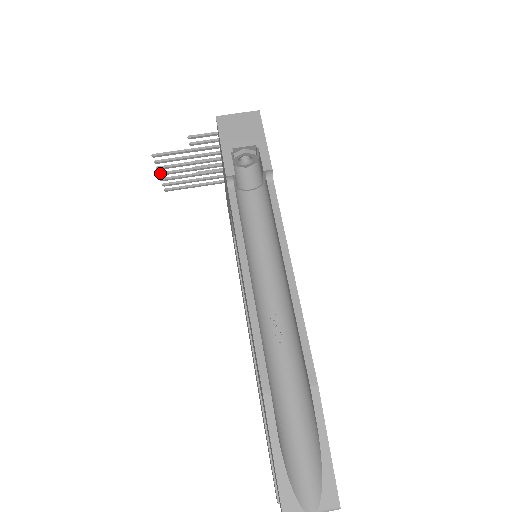
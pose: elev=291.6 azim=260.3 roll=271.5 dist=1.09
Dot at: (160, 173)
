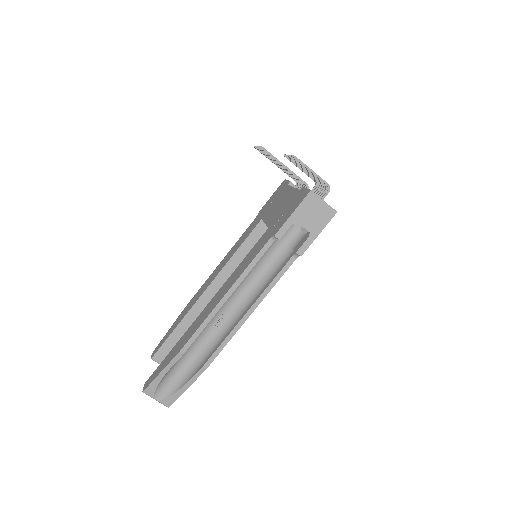
Dot at: occluded
